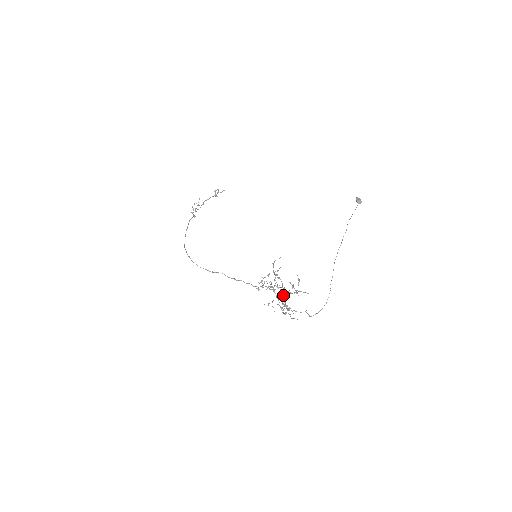
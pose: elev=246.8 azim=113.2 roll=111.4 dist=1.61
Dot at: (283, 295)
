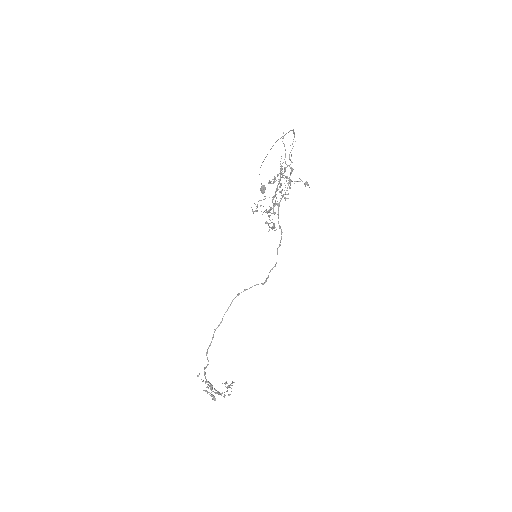
Dot at: occluded
